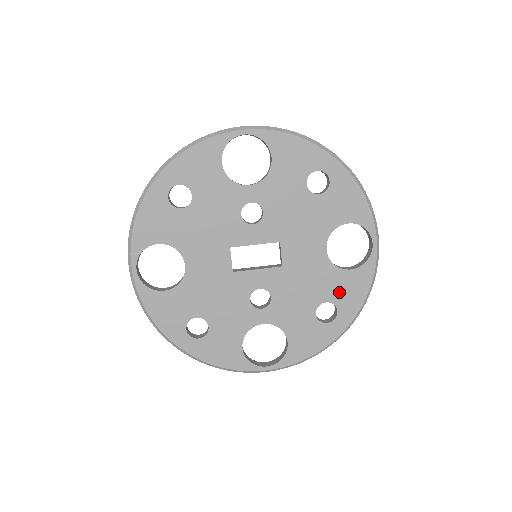
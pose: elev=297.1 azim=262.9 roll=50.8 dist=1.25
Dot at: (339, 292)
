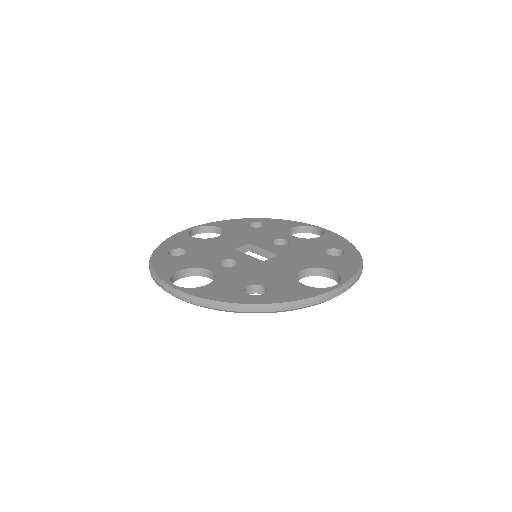
Dot at: (280, 288)
